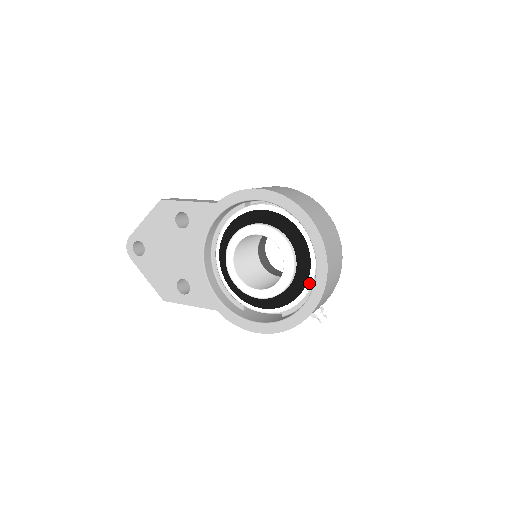
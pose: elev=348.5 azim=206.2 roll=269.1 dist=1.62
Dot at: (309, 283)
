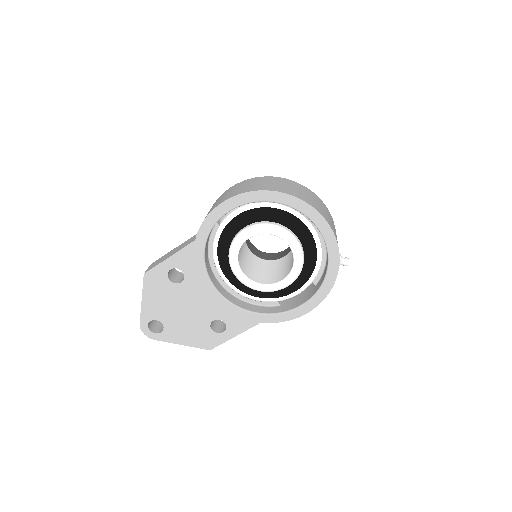
Dot at: (317, 243)
